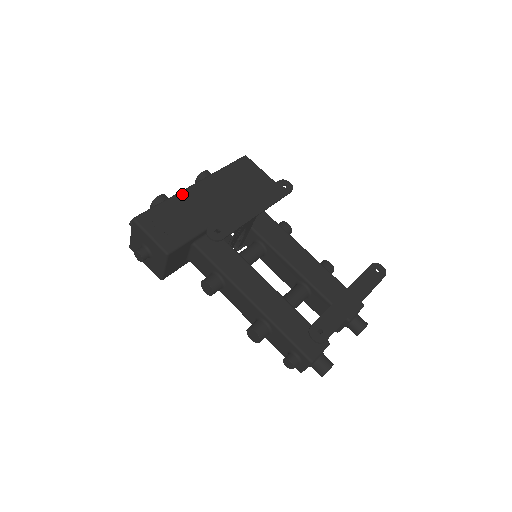
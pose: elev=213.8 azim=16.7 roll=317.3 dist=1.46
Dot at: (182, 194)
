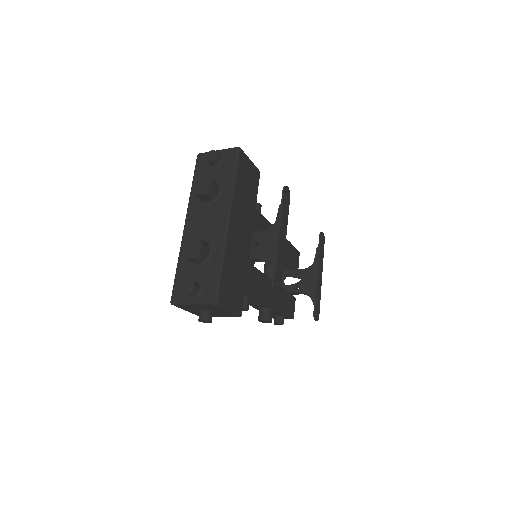
Dot at: (228, 243)
